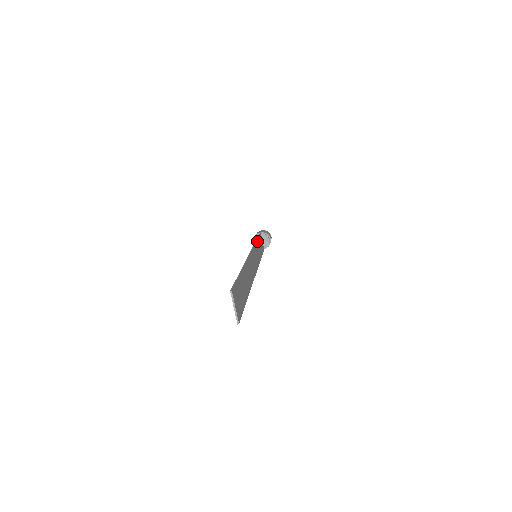
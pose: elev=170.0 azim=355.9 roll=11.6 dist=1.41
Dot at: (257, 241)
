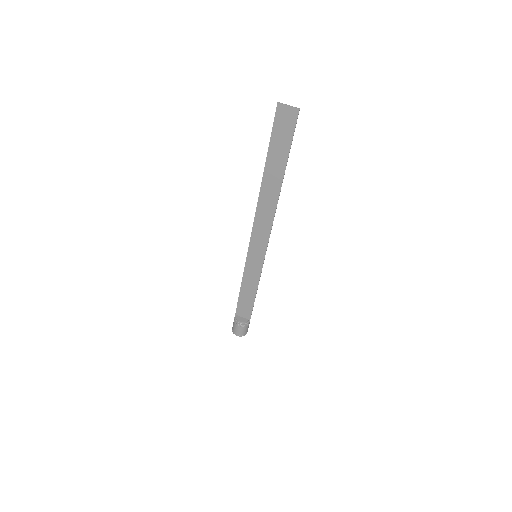
Dot at: (243, 278)
